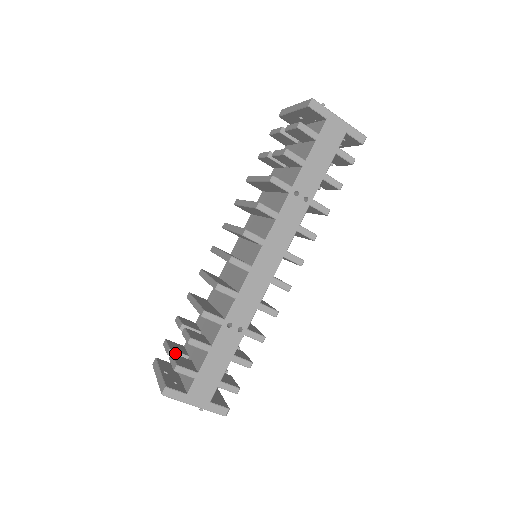
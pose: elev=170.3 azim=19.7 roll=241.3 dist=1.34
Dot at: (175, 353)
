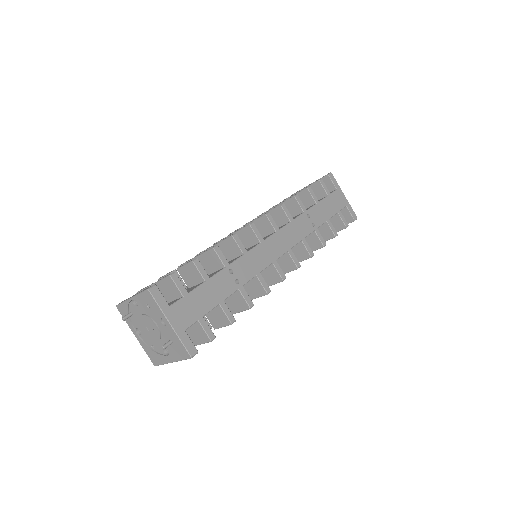
Dot at: occluded
